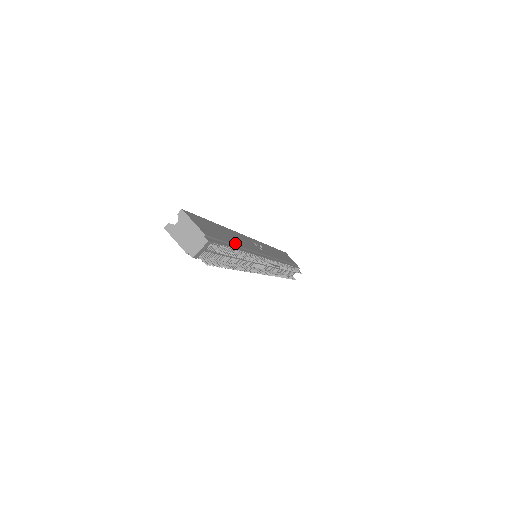
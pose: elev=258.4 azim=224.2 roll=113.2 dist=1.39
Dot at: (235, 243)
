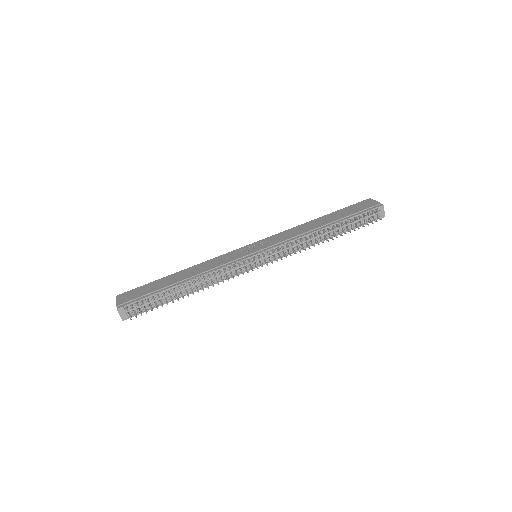
Dot at: (175, 282)
